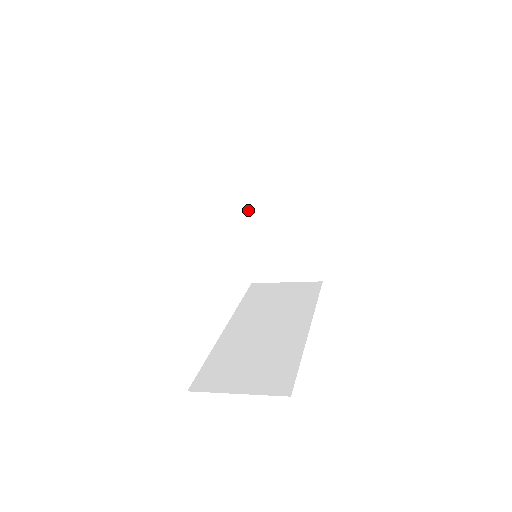
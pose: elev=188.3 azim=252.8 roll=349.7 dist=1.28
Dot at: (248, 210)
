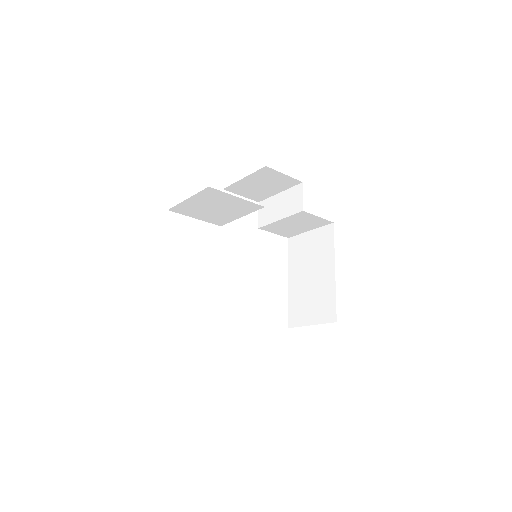
Dot at: (293, 263)
